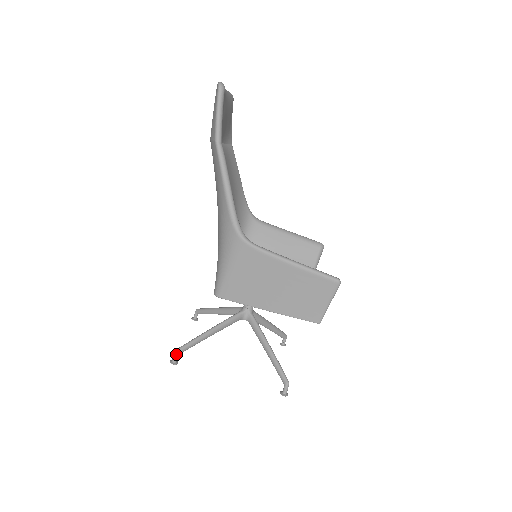
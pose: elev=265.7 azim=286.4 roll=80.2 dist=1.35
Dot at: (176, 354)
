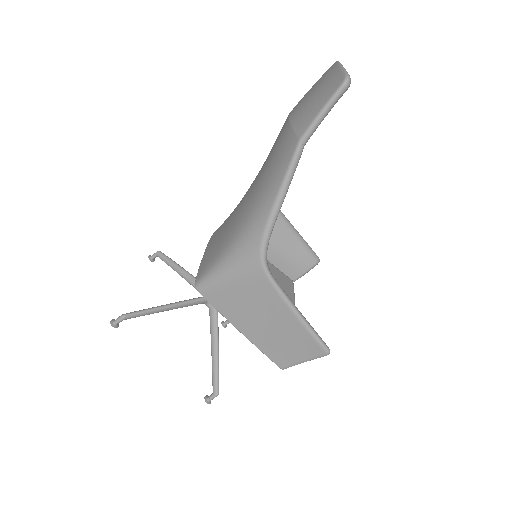
Dot at: (121, 319)
